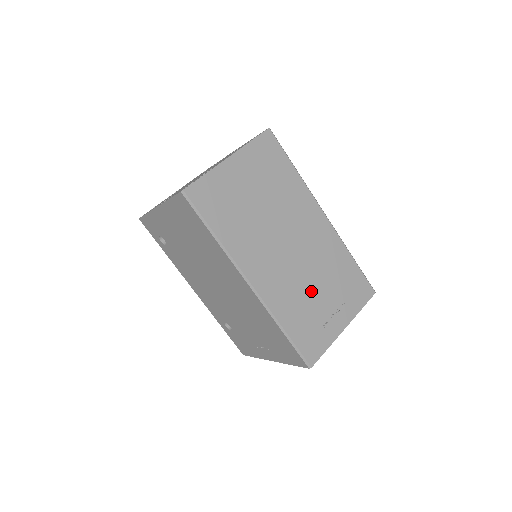
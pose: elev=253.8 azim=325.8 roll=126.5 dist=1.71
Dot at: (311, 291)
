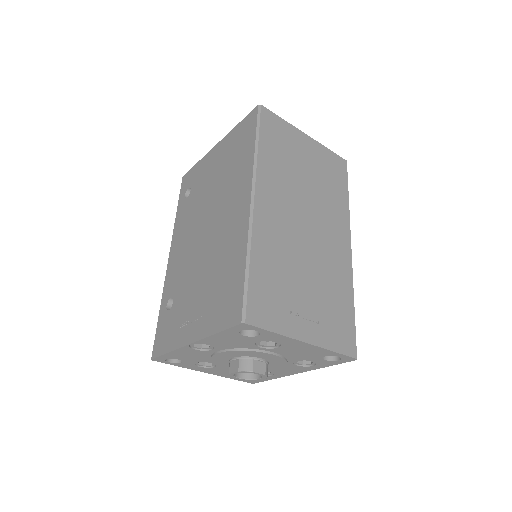
Dot at: (298, 272)
